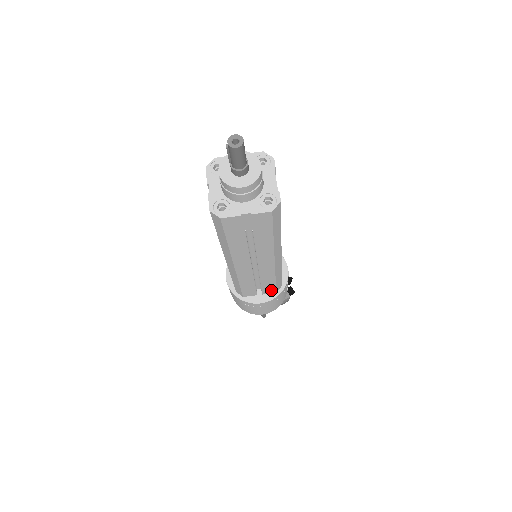
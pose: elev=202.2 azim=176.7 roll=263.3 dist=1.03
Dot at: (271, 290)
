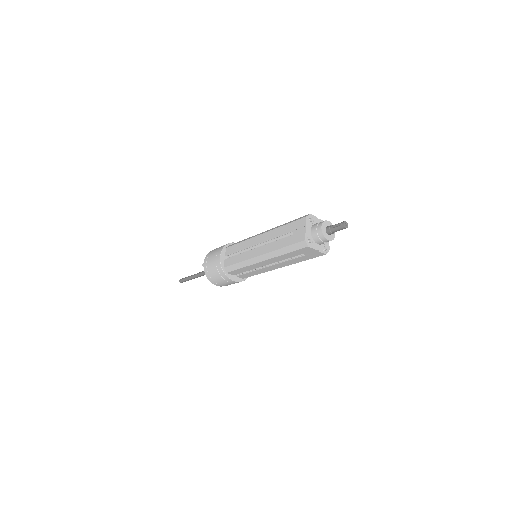
Dot at: (244, 277)
